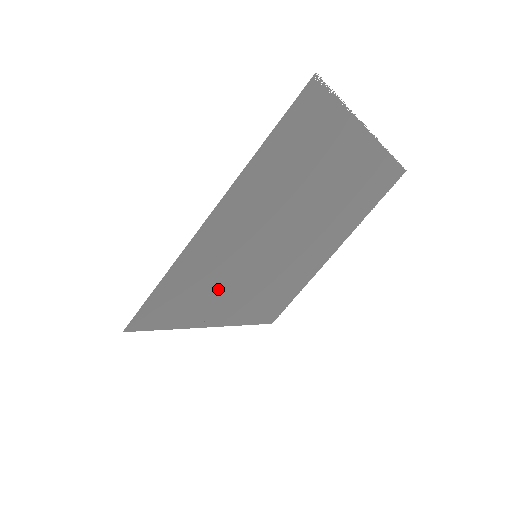
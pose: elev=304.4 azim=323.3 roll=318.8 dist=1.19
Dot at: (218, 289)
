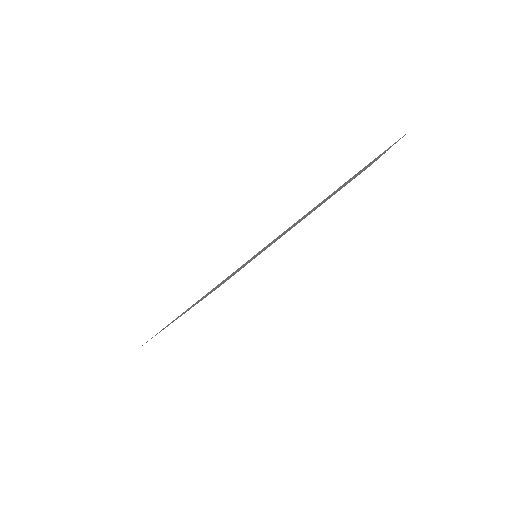
Dot at: occluded
